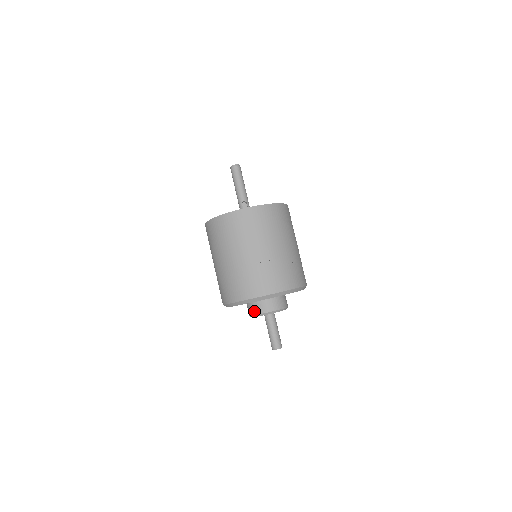
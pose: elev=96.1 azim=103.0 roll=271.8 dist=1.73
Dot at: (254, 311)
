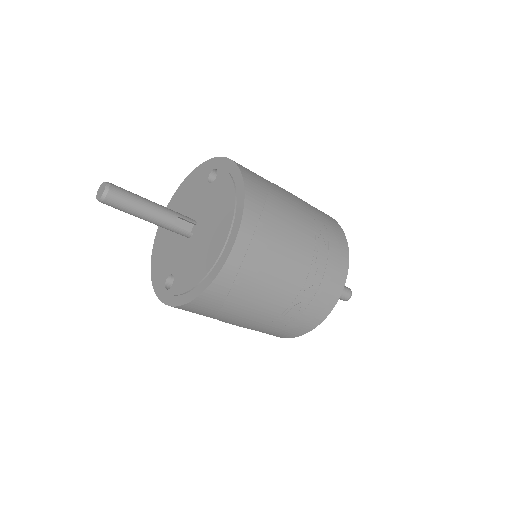
Dot at: occluded
